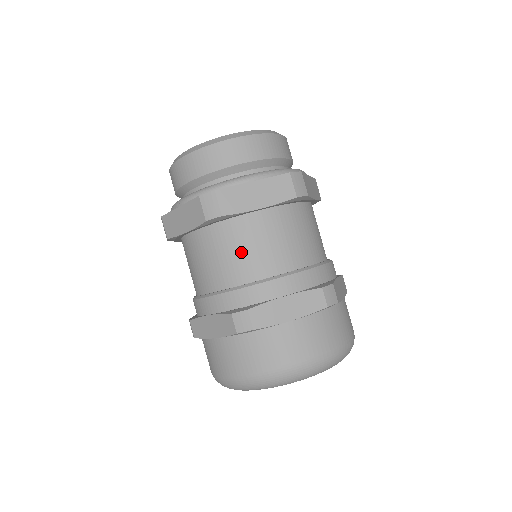
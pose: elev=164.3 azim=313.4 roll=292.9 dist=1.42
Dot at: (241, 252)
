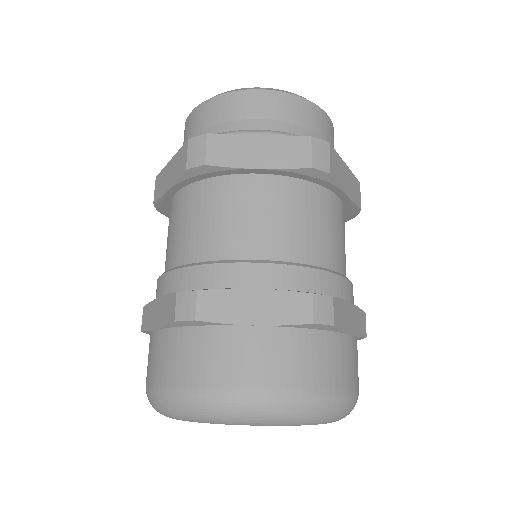
Dot at: (218, 220)
